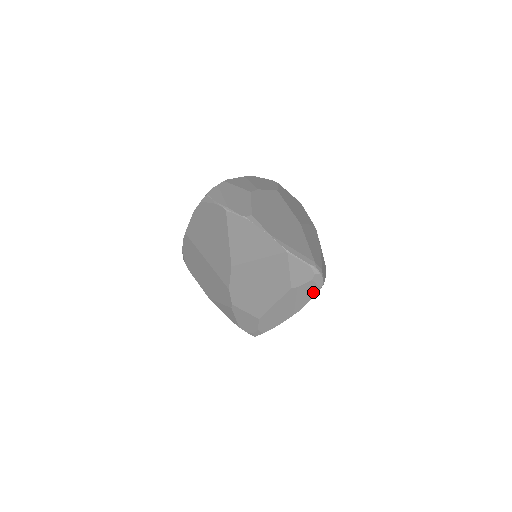
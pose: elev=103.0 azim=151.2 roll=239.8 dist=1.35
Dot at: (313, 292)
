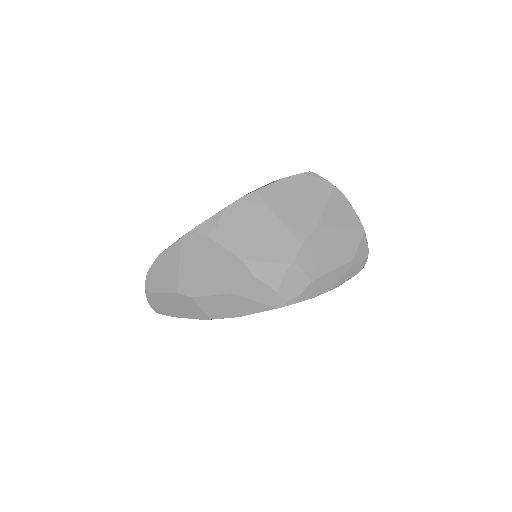
Dot at: (355, 273)
